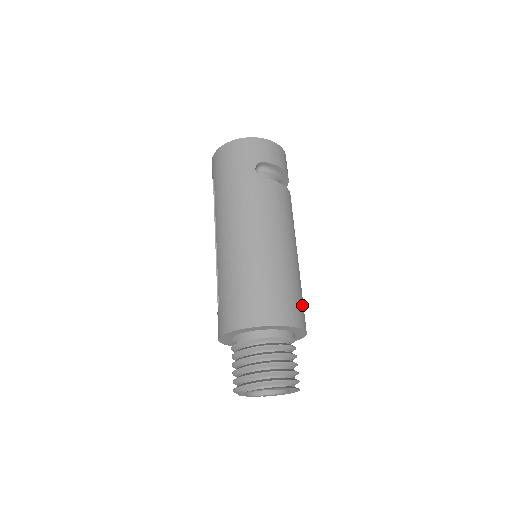
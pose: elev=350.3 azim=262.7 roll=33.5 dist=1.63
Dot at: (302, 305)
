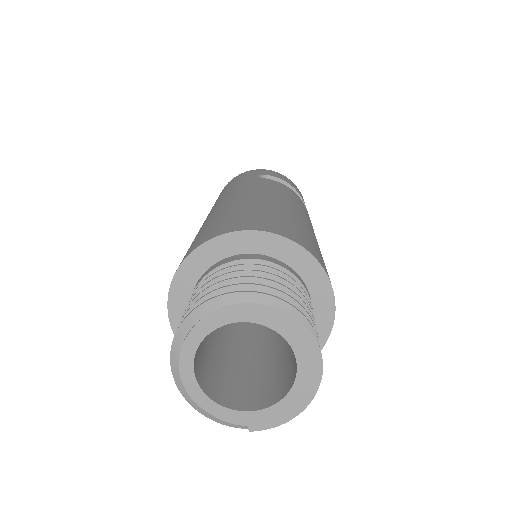
Dot at: (321, 258)
